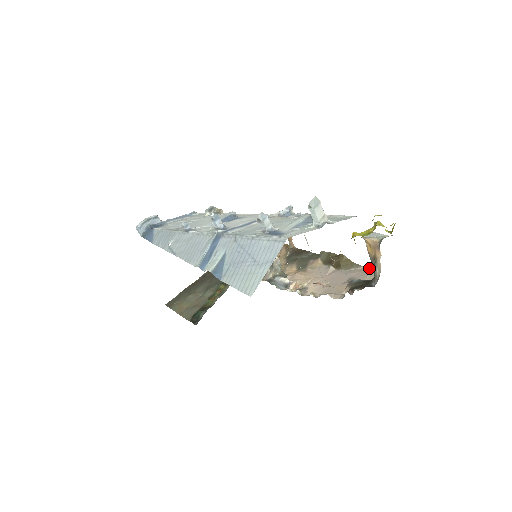
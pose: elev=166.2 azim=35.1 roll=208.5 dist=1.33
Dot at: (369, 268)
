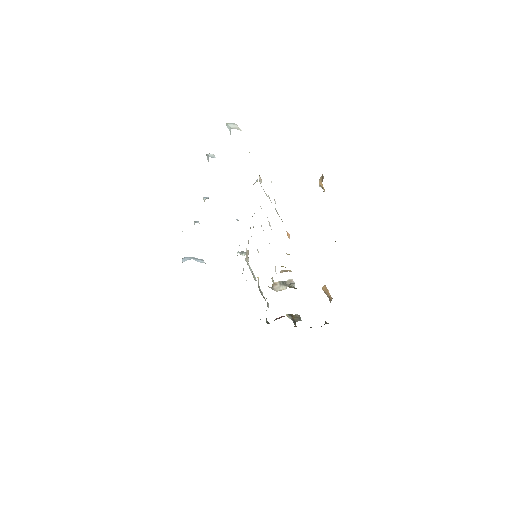
Dot at: occluded
